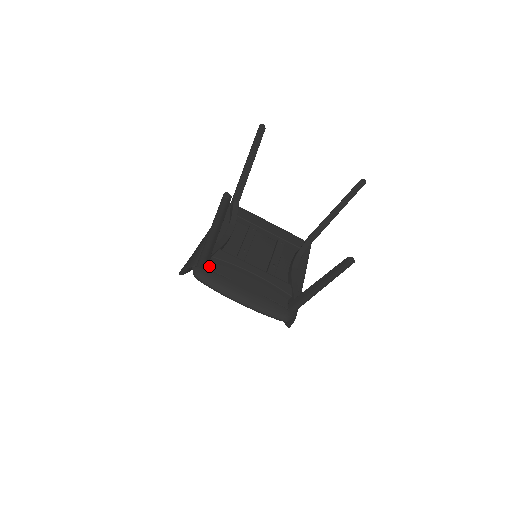
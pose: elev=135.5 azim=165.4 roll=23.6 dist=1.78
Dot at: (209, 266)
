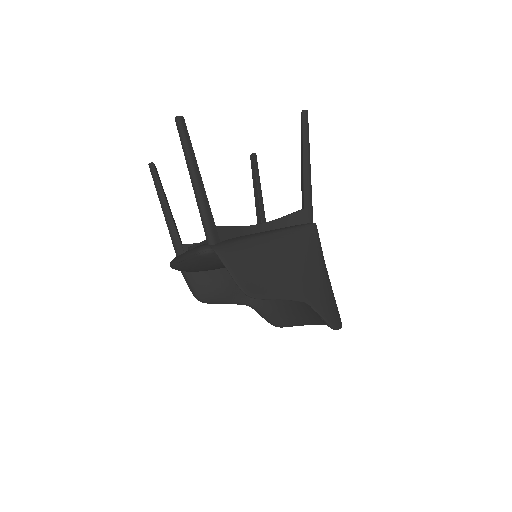
Dot at: occluded
